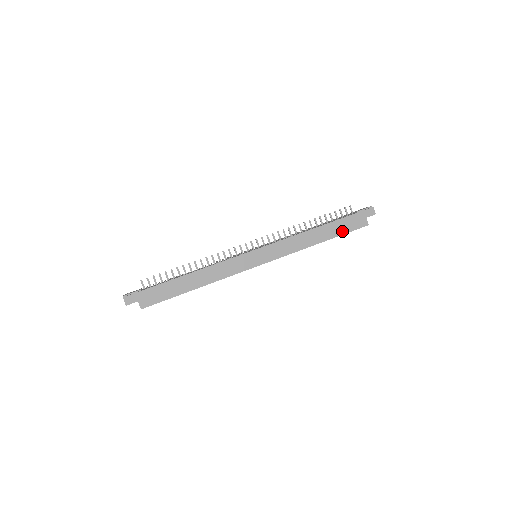
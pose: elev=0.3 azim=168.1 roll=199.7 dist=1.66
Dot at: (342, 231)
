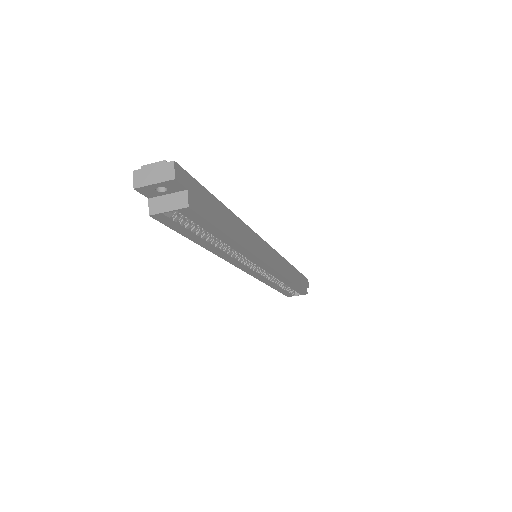
Dot at: (300, 285)
